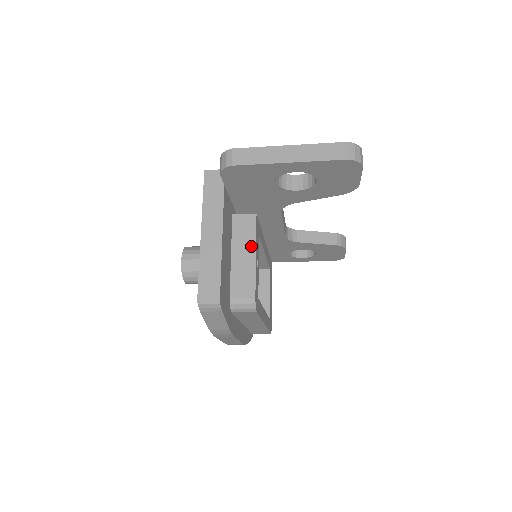
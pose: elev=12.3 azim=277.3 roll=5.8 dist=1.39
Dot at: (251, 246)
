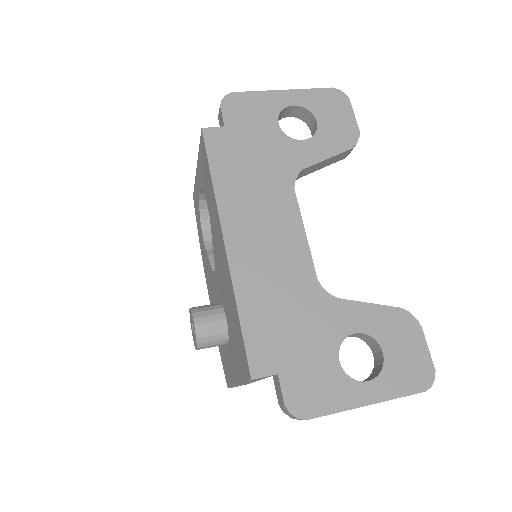
Dot at: occluded
